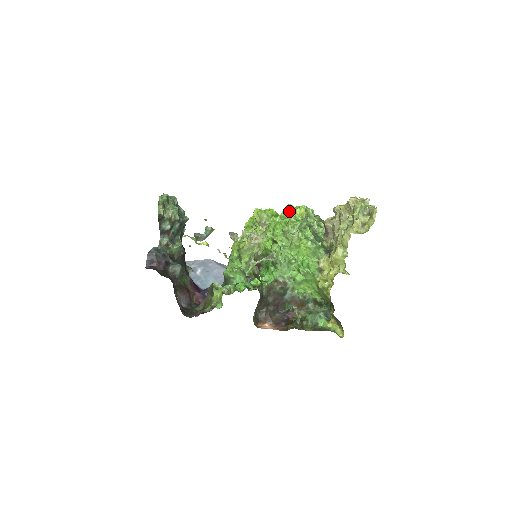
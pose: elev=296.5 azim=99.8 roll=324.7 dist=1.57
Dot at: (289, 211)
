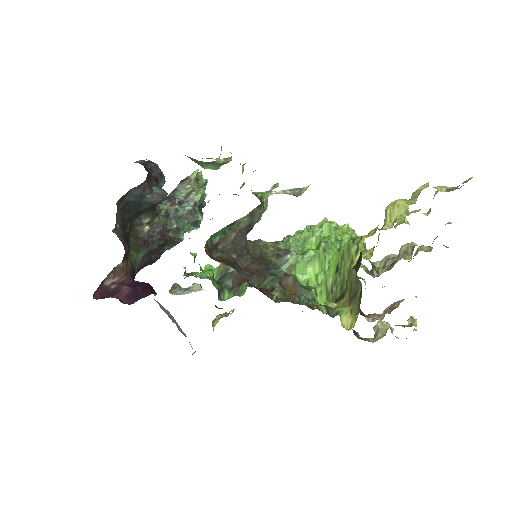
Dot at: occluded
